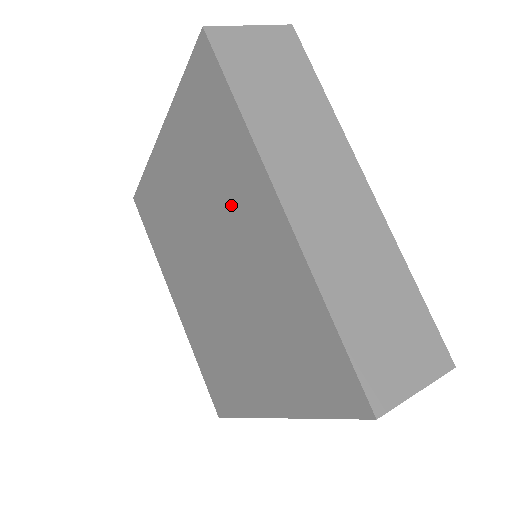
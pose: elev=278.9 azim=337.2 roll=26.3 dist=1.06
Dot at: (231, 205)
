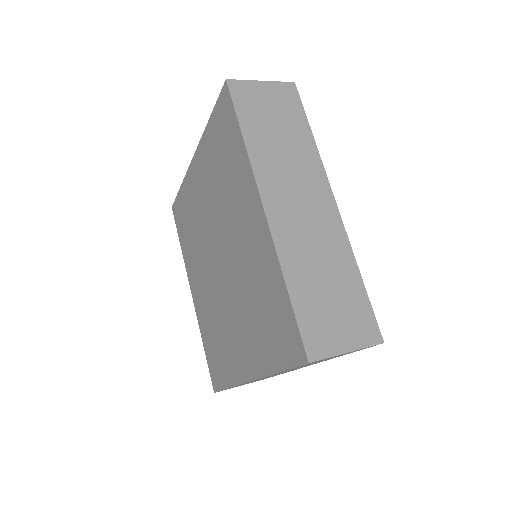
Dot at: (234, 207)
